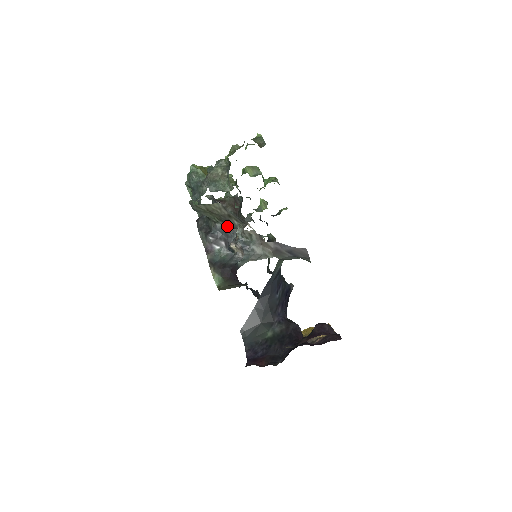
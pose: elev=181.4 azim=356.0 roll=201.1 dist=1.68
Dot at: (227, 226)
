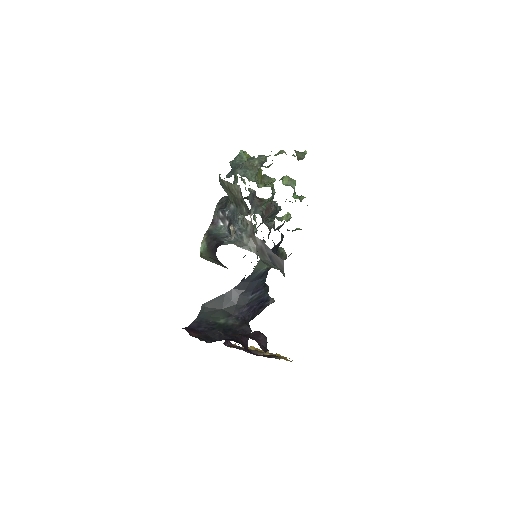
Dot at: (237, 210)
